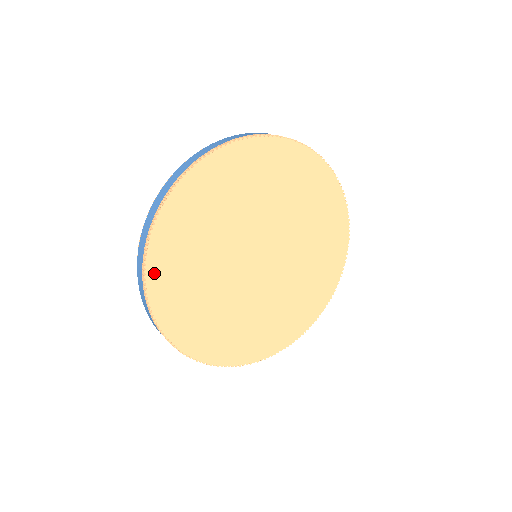
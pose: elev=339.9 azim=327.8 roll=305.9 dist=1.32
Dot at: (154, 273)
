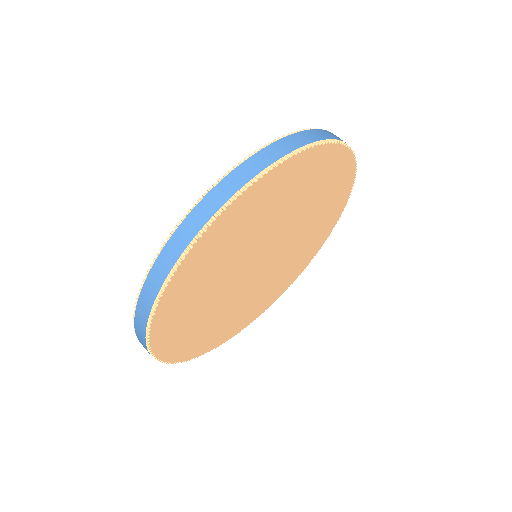
Dot at: (181, 273)
